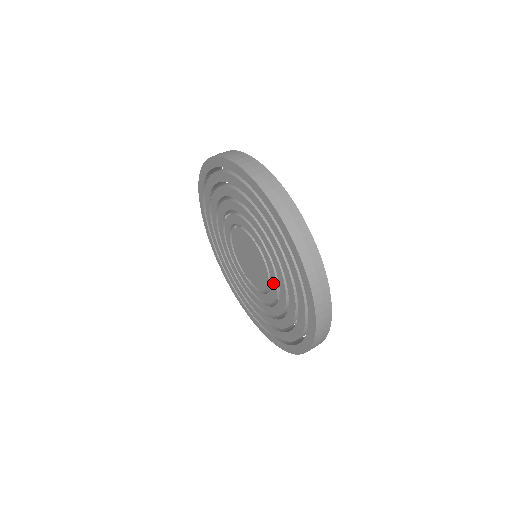
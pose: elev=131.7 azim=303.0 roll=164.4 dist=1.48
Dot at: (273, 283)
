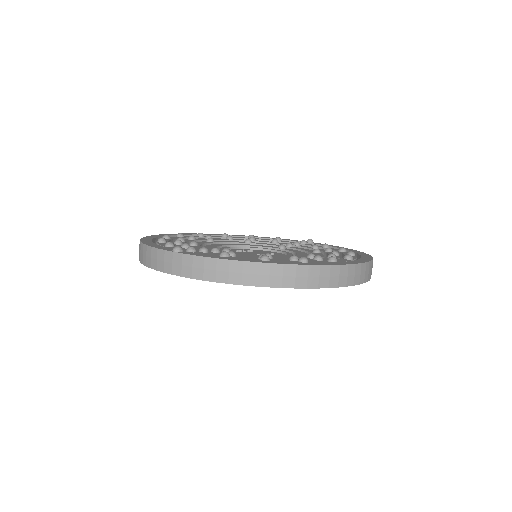
Dot at: occluded
